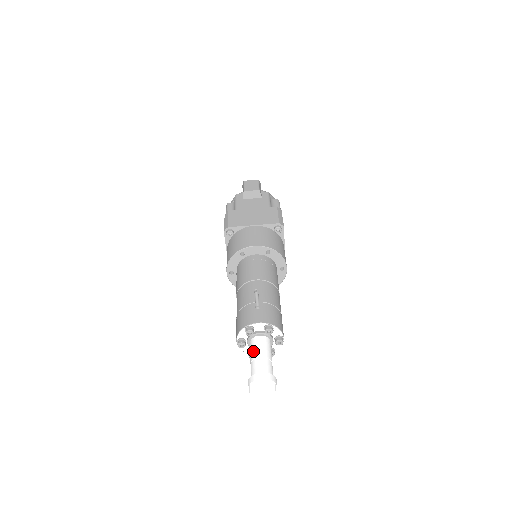
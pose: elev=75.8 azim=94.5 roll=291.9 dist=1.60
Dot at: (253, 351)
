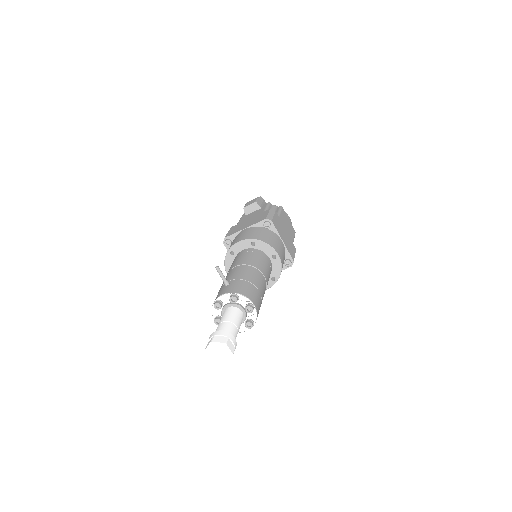
Dot at: (220, 320)
